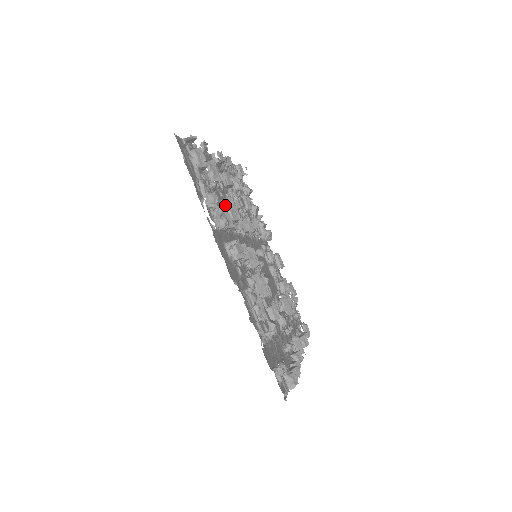
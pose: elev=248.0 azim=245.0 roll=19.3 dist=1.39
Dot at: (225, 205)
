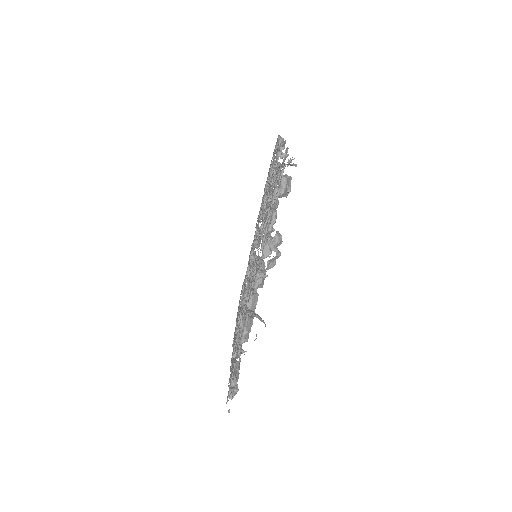
Dot at: (268, 217)
